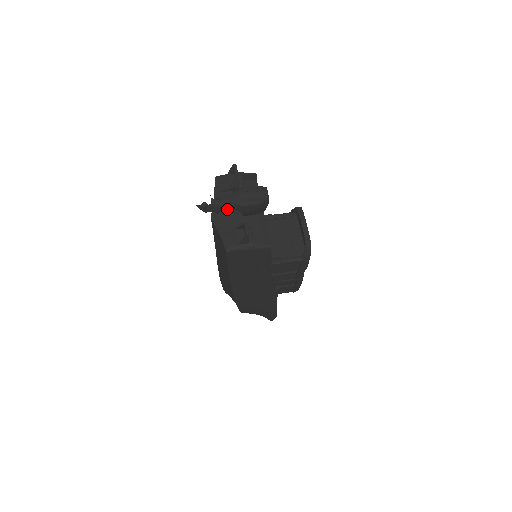
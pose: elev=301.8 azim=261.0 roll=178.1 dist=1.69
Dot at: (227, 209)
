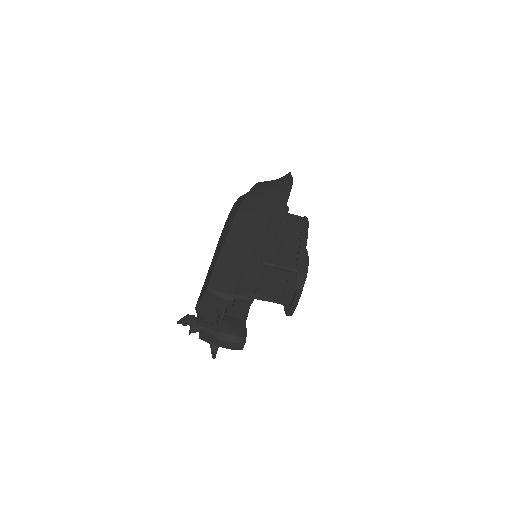
Dot at: occluded
